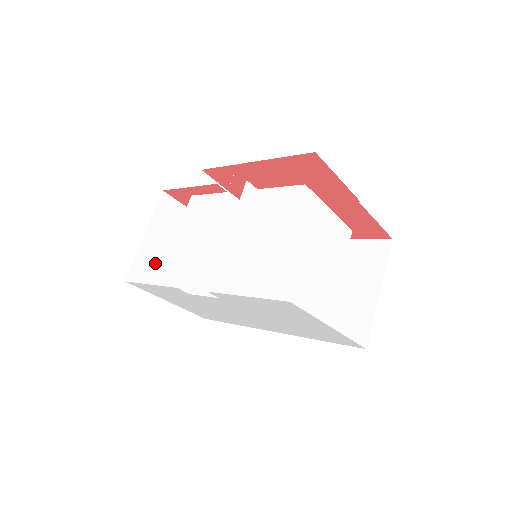
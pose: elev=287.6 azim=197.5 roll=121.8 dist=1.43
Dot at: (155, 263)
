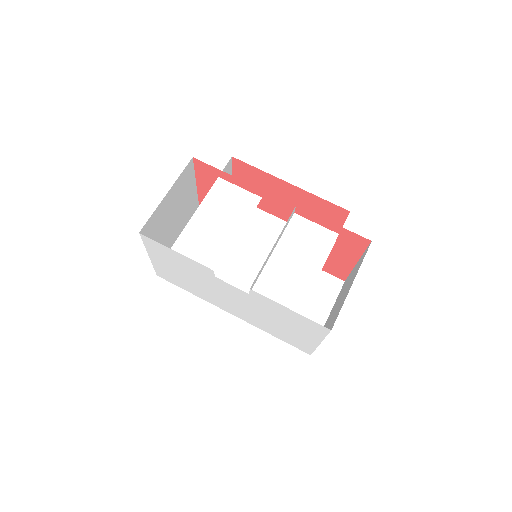
Dot at: (159, 220)
